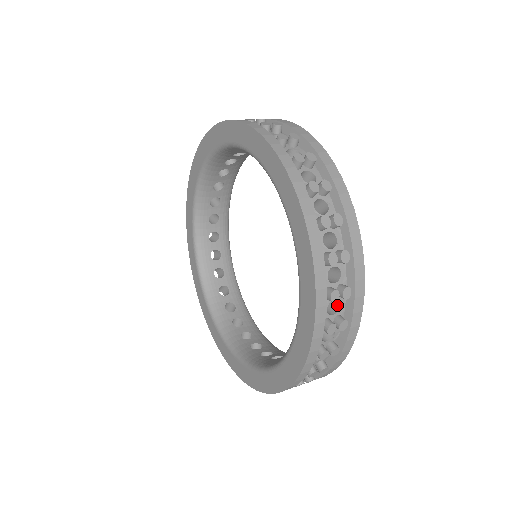
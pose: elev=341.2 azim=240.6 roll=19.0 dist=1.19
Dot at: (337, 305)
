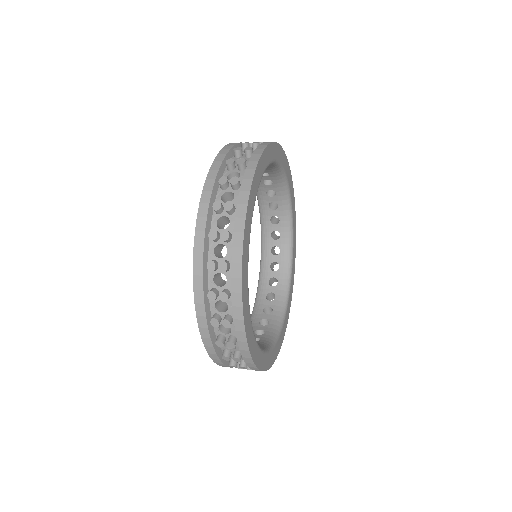
Dot at: occluded
